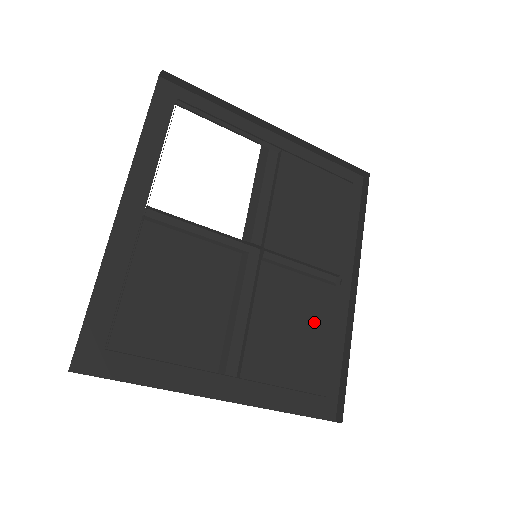
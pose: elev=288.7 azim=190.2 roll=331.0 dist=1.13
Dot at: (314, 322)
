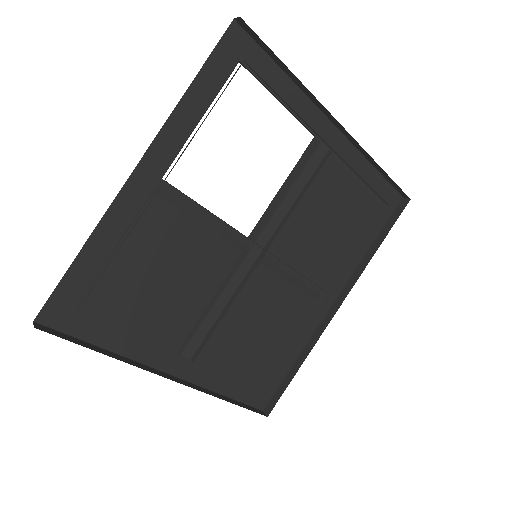
Dot at: (283, 330)
